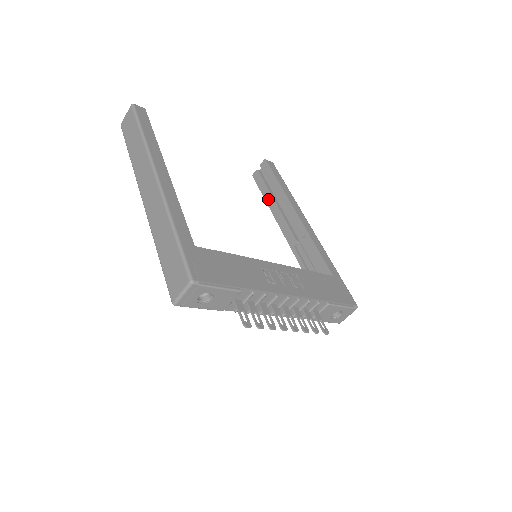
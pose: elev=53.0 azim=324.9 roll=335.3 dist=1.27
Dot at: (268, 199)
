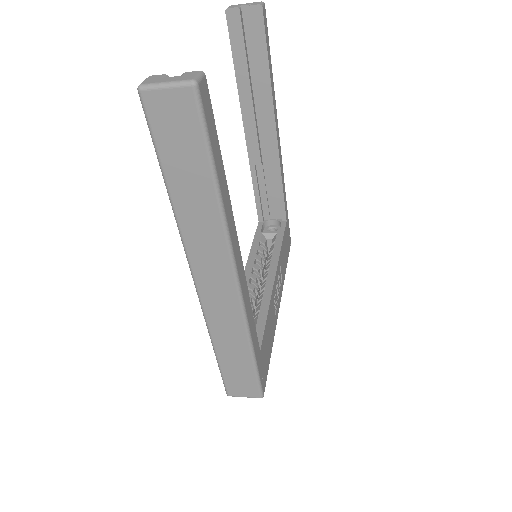
Dot at: (241, 78)
